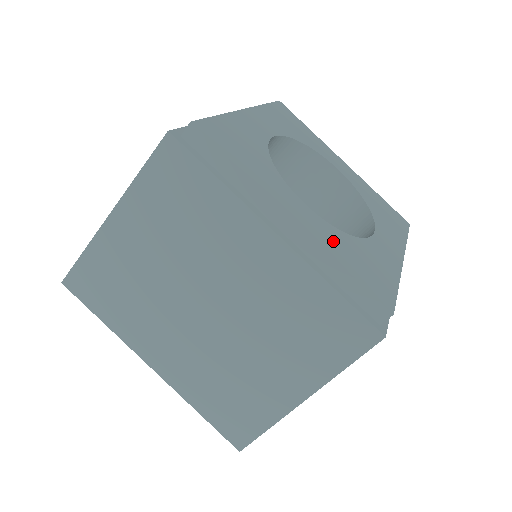
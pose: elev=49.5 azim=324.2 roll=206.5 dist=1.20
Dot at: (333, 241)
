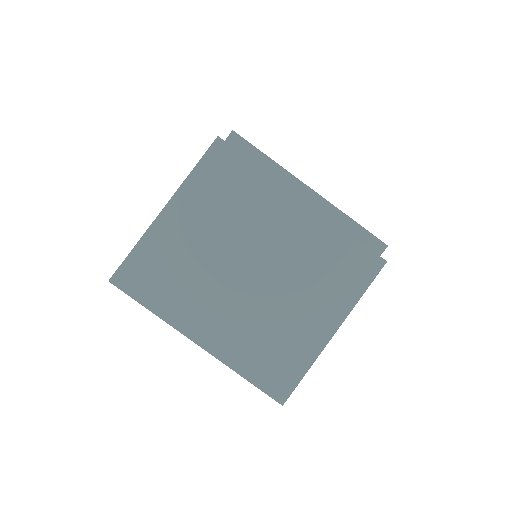
Dot at: occluded
